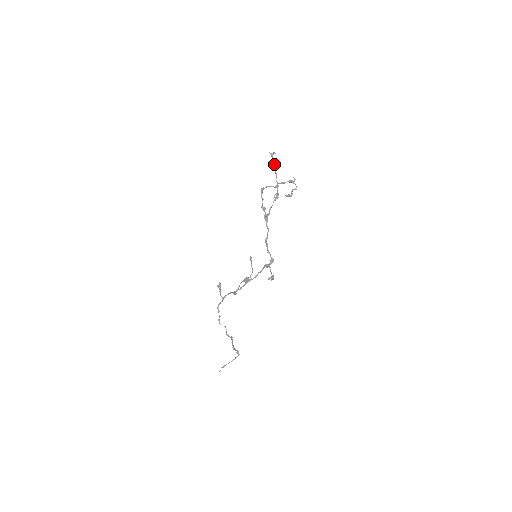
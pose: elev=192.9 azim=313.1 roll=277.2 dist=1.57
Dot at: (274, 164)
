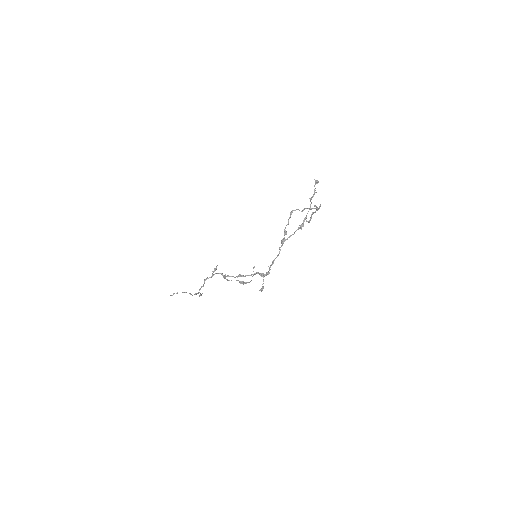
Dot at: (313, 196)
